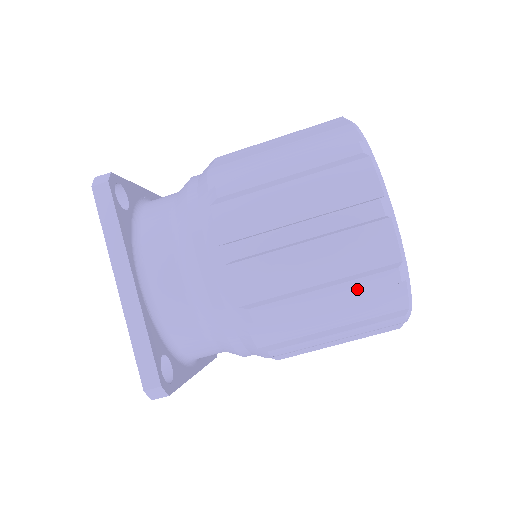
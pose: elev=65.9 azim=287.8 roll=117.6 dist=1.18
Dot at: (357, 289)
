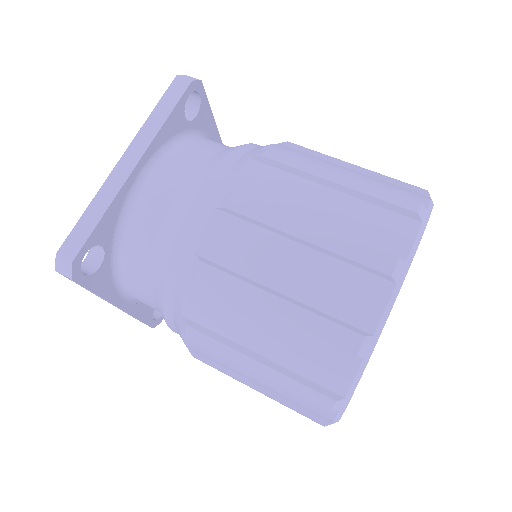
Dot at: (386, 176)
